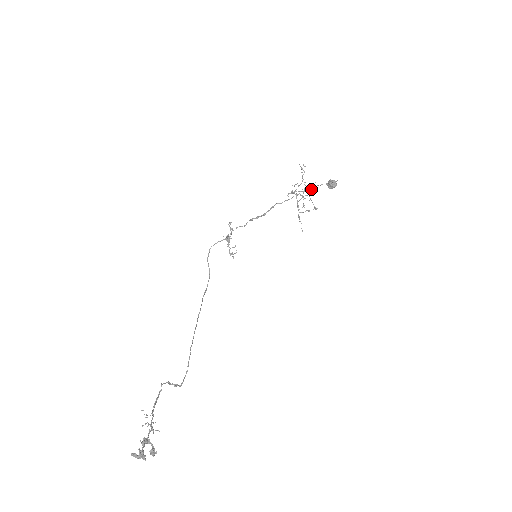
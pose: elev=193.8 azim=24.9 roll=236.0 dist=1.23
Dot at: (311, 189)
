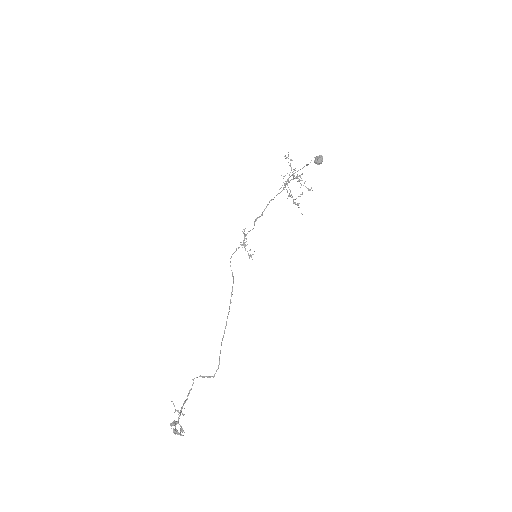
Dot at: (293, 176)
